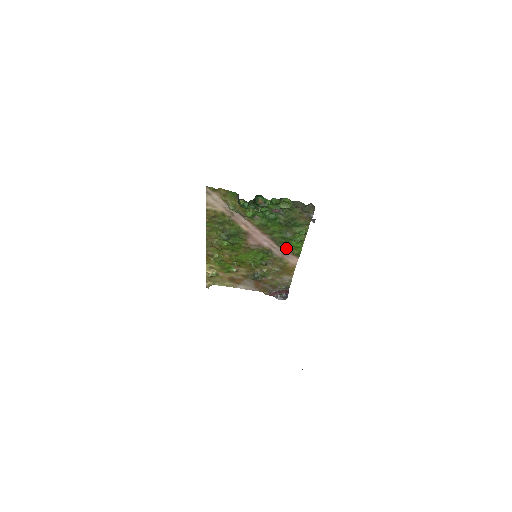
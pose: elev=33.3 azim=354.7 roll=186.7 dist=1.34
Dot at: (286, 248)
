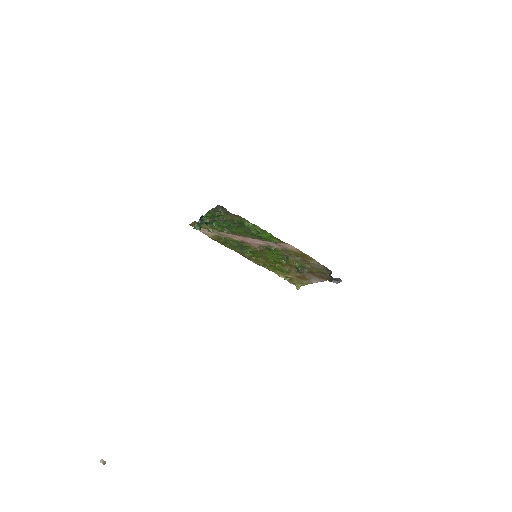
Dot at: (270, 240)
